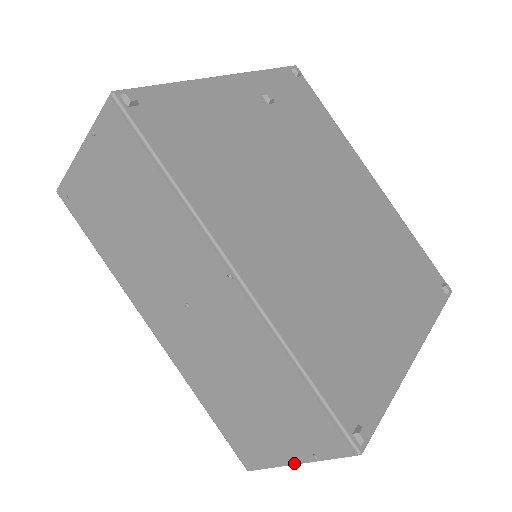
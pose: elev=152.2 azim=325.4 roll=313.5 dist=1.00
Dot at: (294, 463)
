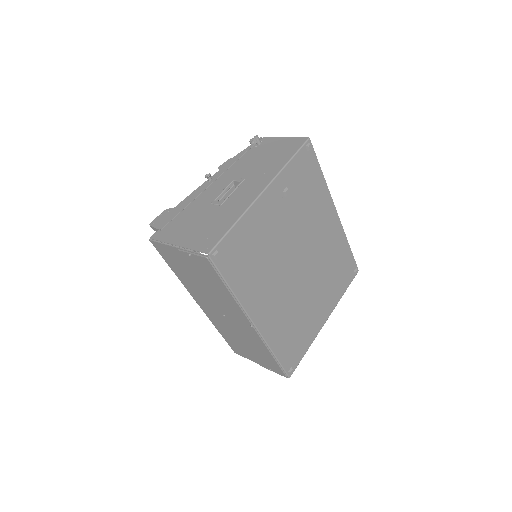
Dot at: occluded
